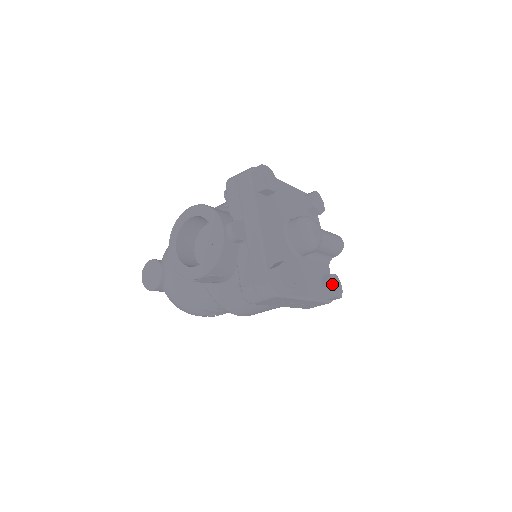
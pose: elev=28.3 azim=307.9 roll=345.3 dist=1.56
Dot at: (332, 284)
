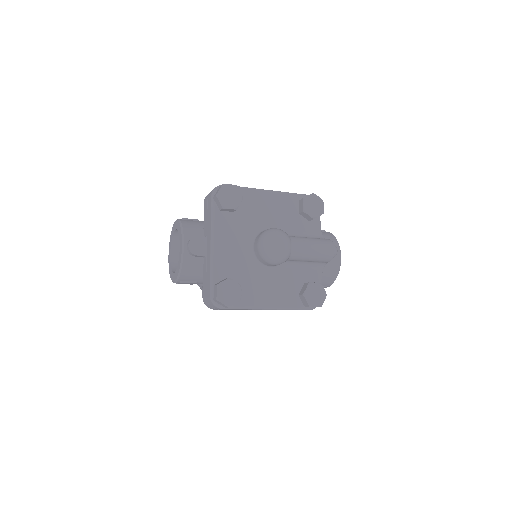
Dot at: (307, 294)
